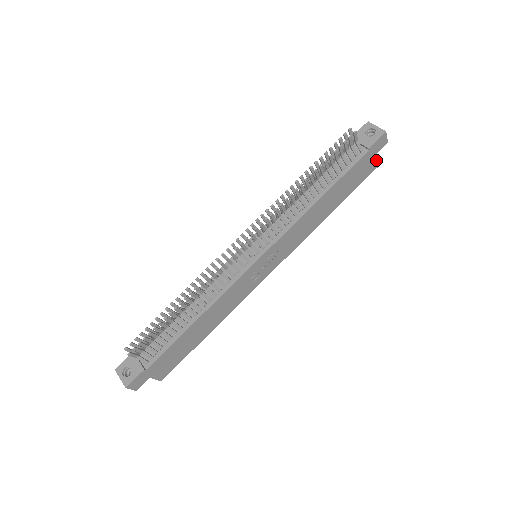
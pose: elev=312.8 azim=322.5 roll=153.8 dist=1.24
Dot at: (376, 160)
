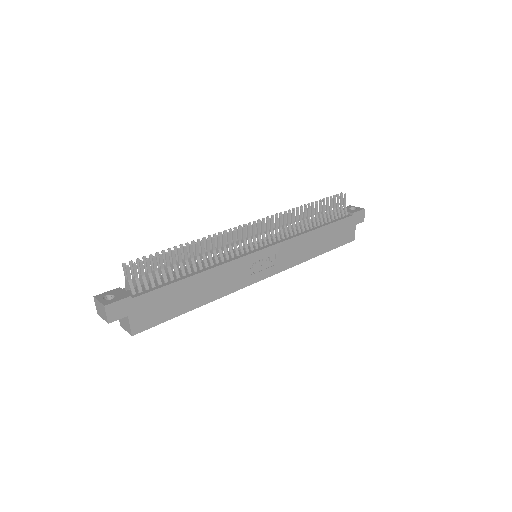
Dot at: occluded
